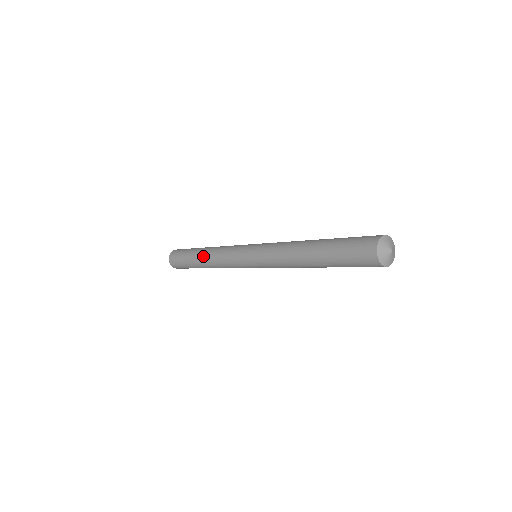
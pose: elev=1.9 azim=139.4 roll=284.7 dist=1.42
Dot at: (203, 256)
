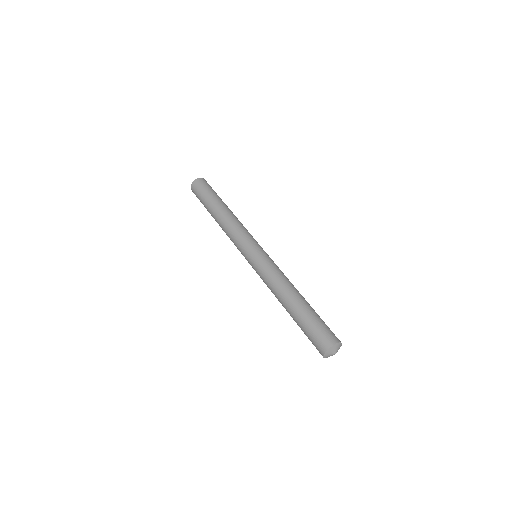
Dot at: (219, 215)
